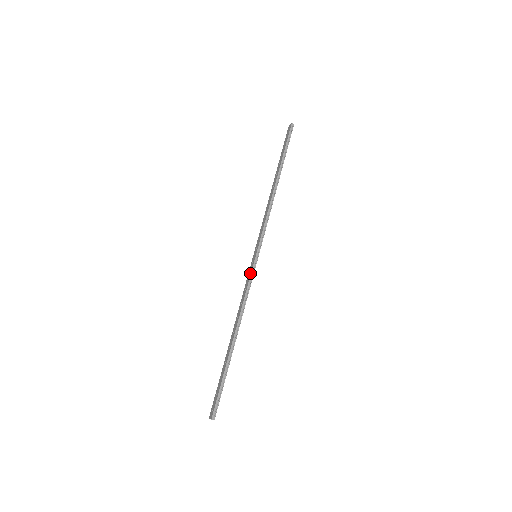
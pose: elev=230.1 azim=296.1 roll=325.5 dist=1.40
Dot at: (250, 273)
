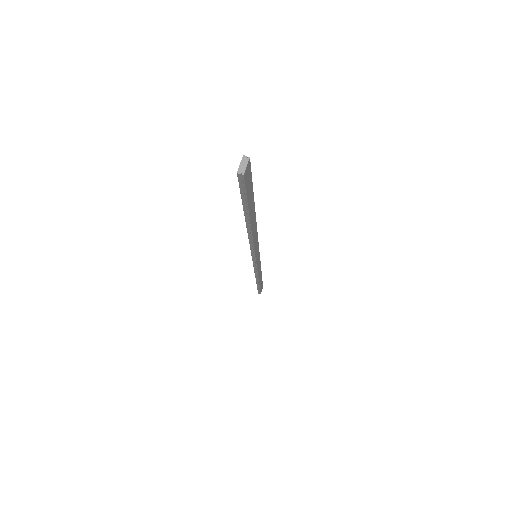
Dot at: occluded
